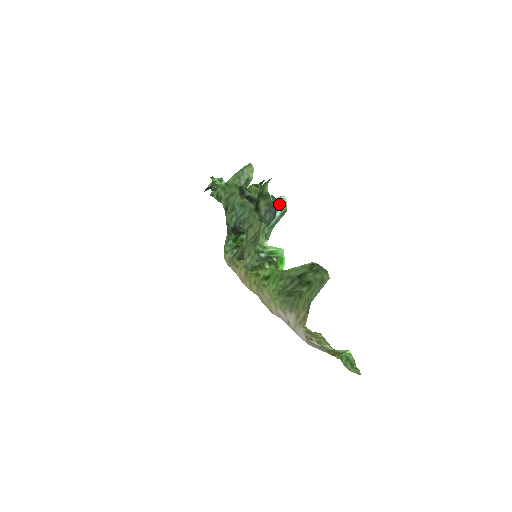
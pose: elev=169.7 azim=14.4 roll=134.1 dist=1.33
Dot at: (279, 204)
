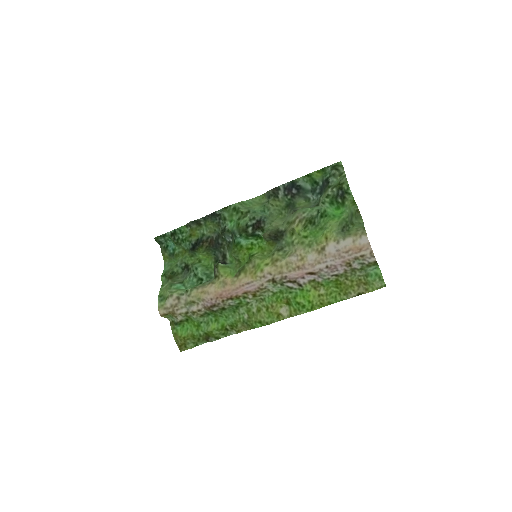
Dot at: (316, 195)
